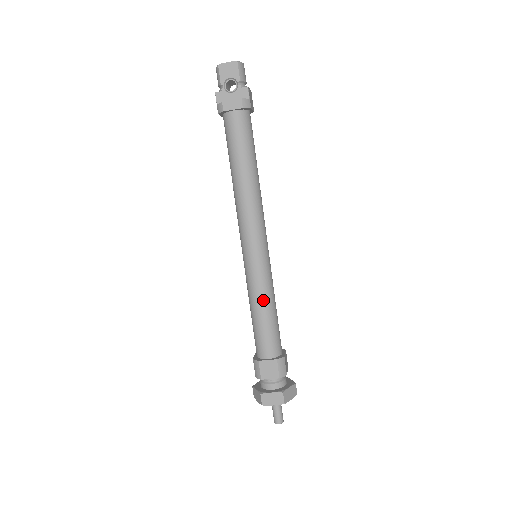
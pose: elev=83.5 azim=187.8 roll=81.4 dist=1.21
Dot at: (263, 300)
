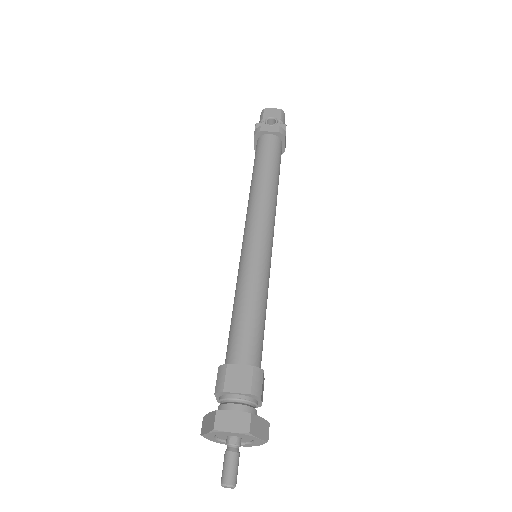
Dot at: (254, 292)
